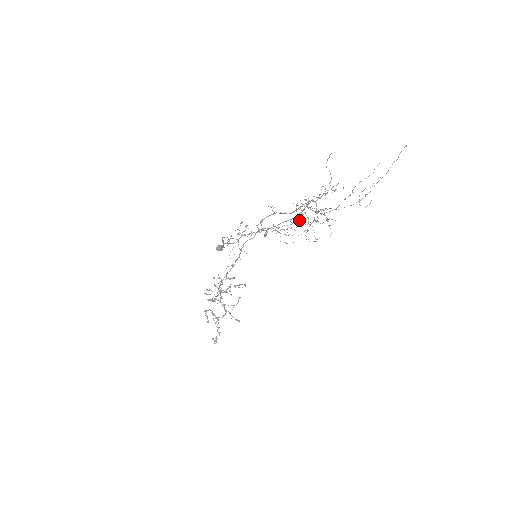
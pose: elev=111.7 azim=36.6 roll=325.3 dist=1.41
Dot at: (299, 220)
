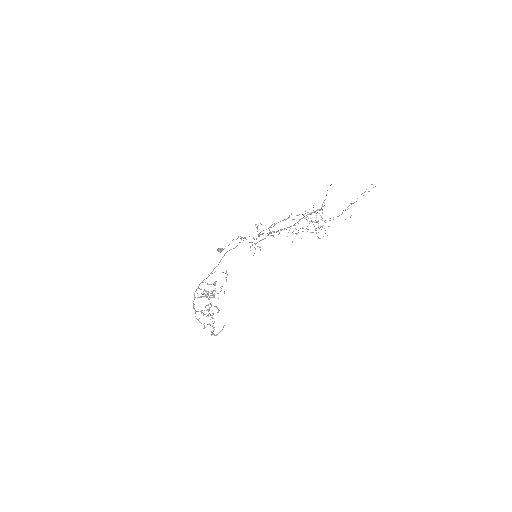
Dot at: (295, 228)
